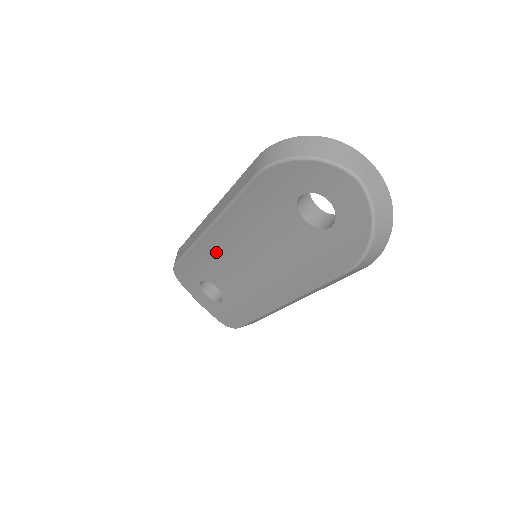
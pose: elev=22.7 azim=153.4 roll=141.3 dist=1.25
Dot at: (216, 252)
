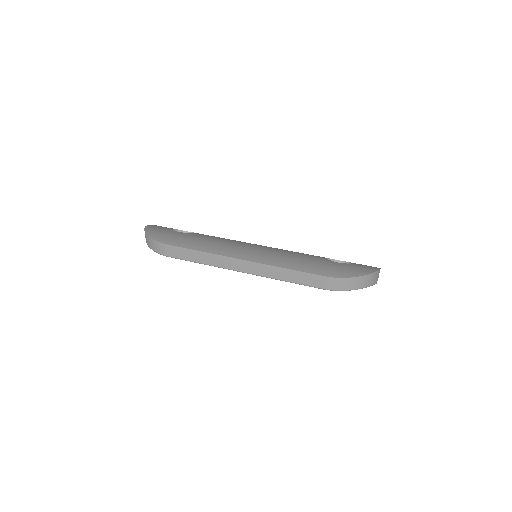
Dot at: occluded
